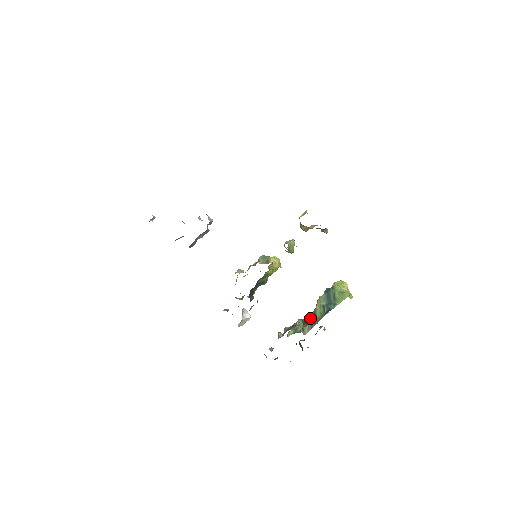
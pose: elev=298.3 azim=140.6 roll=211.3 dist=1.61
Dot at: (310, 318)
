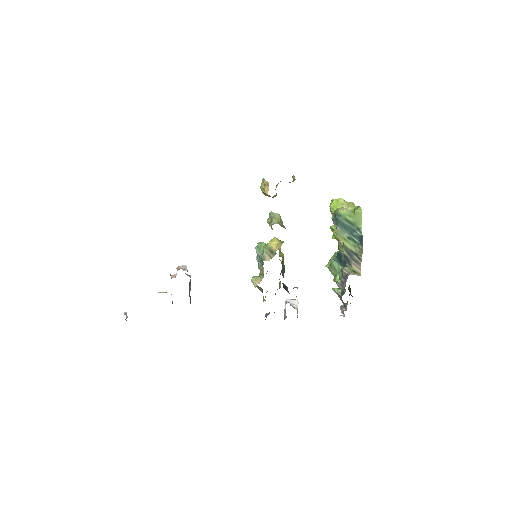
Dot at: (346, 256)
